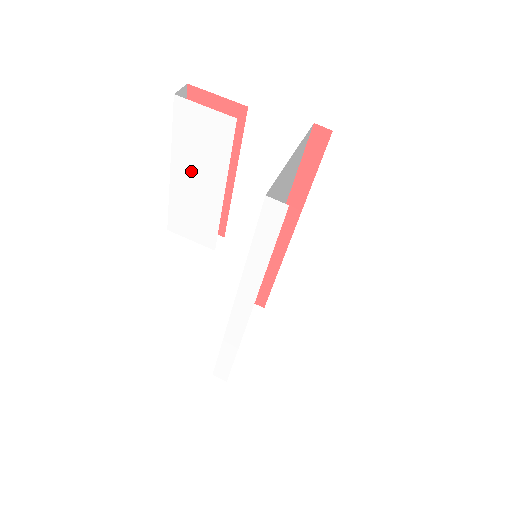
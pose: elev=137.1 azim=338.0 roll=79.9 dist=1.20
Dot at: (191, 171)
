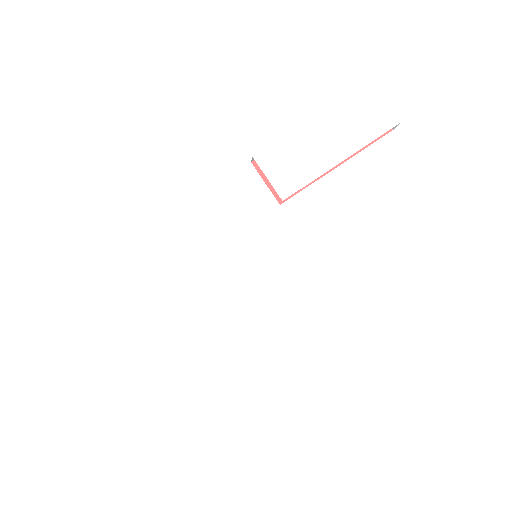
Dot at: (331, 129)
